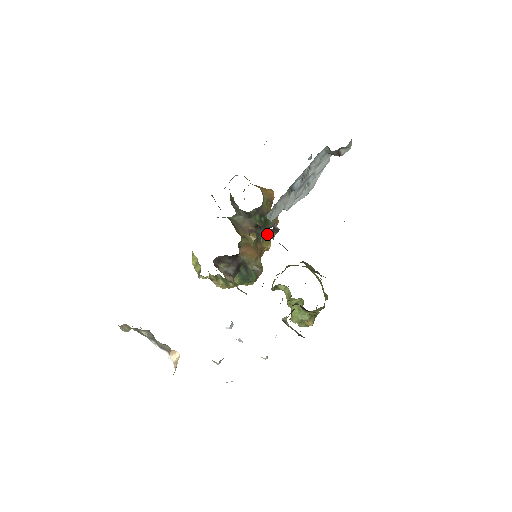
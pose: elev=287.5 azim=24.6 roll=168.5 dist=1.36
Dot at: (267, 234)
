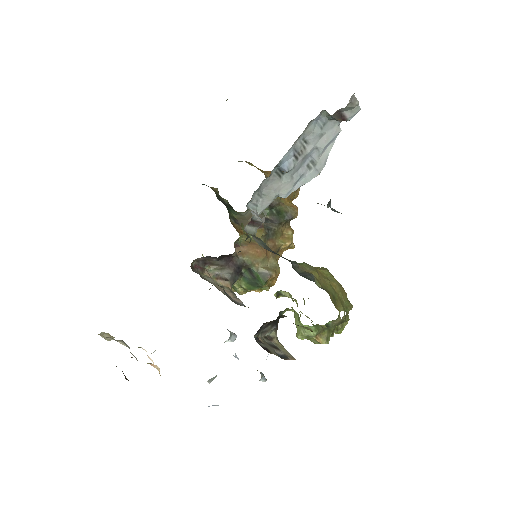
Dot at: (287, 229)
